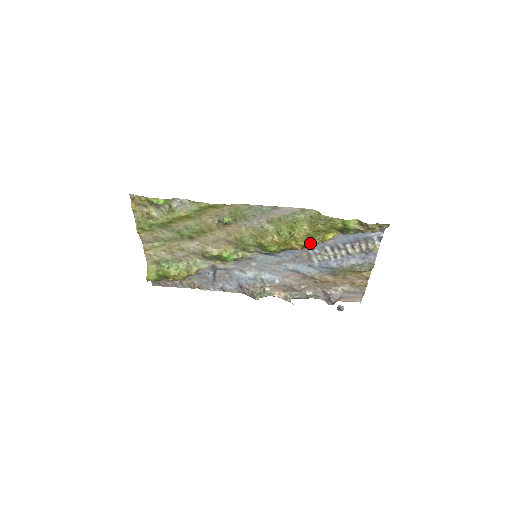
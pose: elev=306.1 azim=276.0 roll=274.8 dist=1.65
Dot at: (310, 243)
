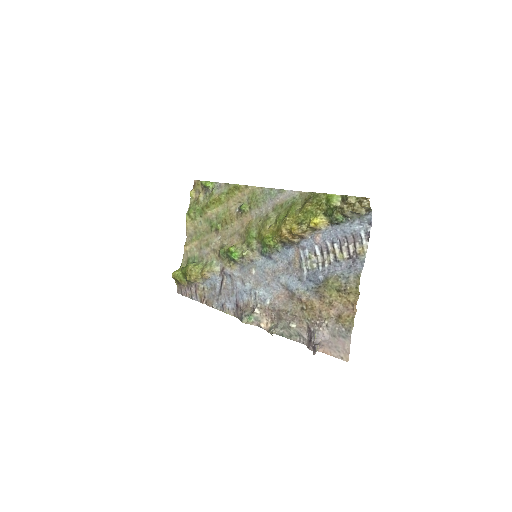
Dot at: (296, 227)
